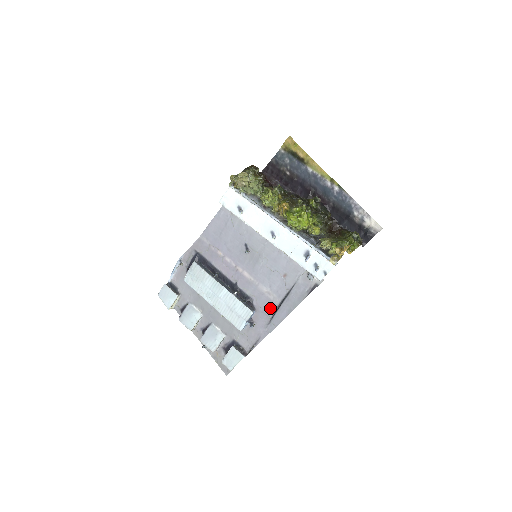
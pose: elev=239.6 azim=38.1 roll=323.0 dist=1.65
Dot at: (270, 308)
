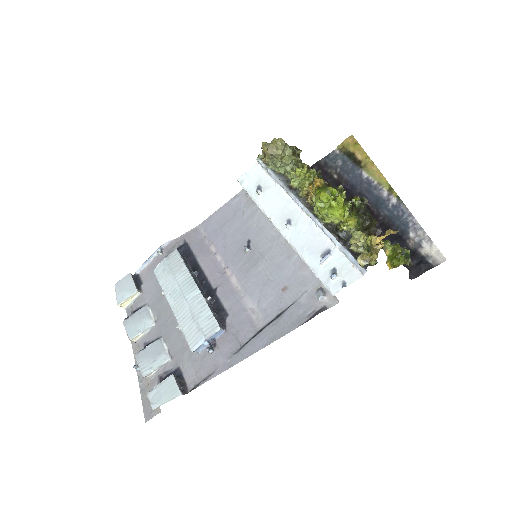
Dot at: (246, 331)
